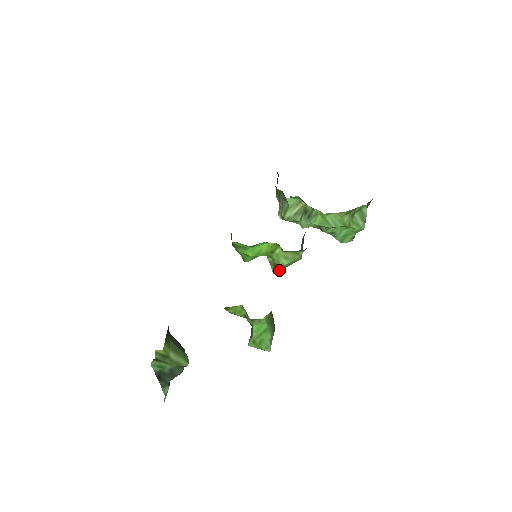
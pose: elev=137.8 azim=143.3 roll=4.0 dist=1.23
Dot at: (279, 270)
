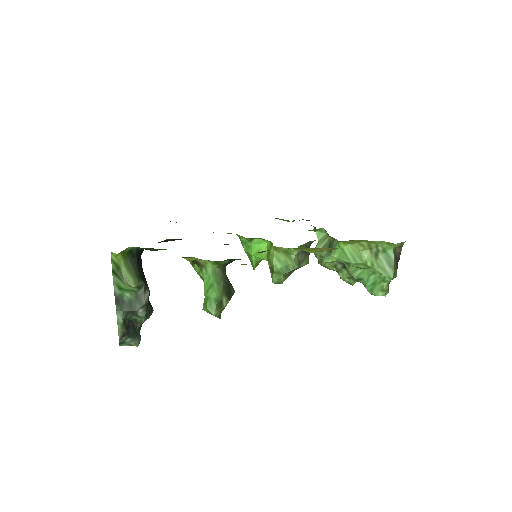
Dot at: (276, 278)
